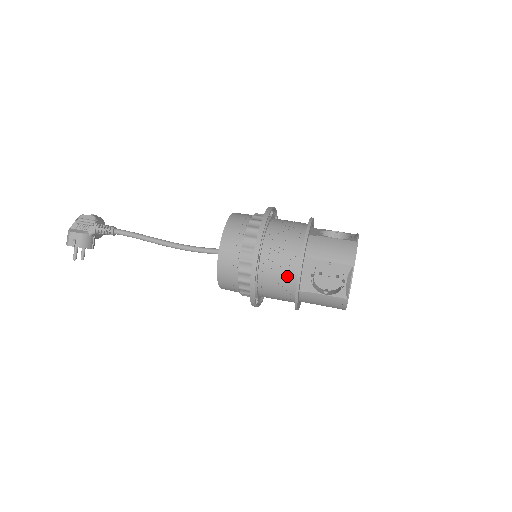
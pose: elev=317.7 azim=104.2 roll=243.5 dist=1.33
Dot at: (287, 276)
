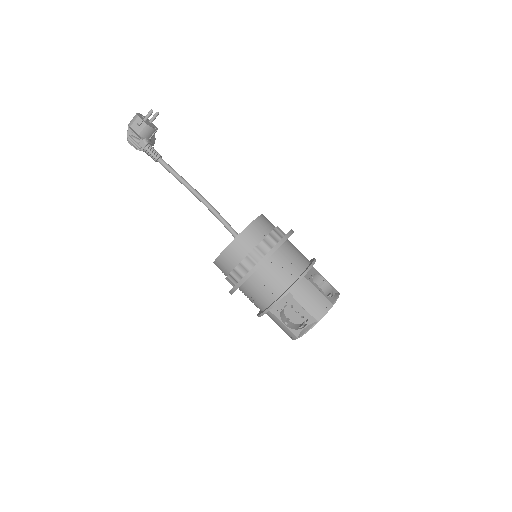
Dot at: occluded
